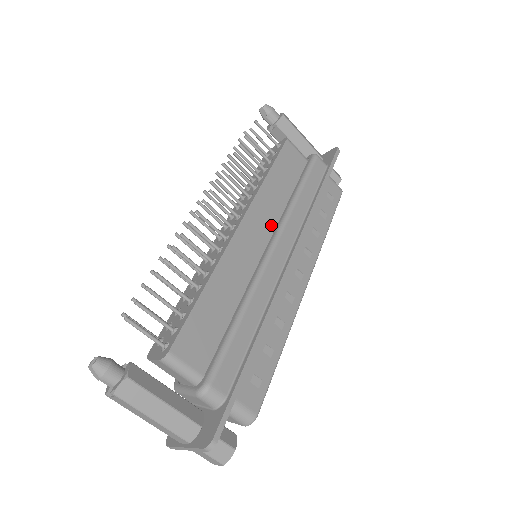
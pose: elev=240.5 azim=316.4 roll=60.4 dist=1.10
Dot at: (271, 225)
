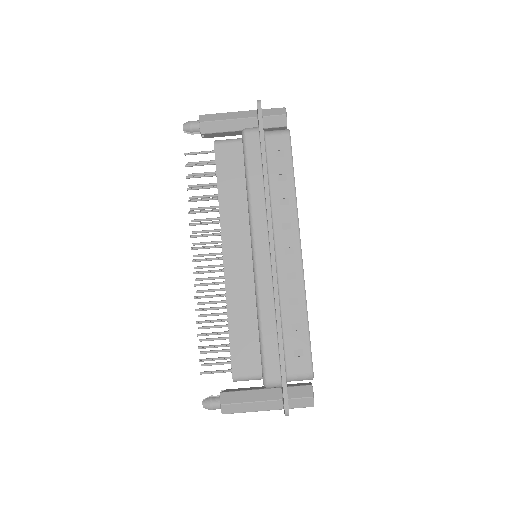
Dot at: (246, 233)
